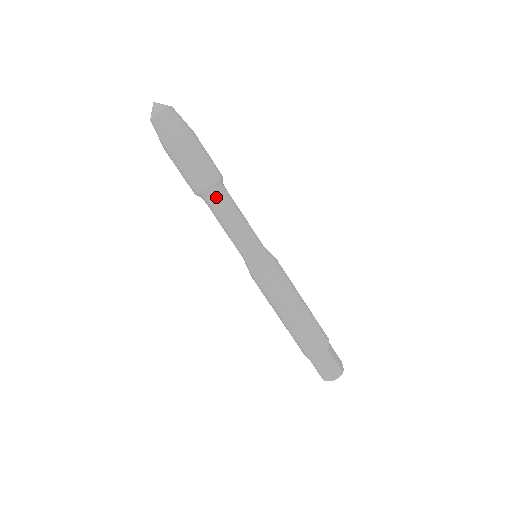
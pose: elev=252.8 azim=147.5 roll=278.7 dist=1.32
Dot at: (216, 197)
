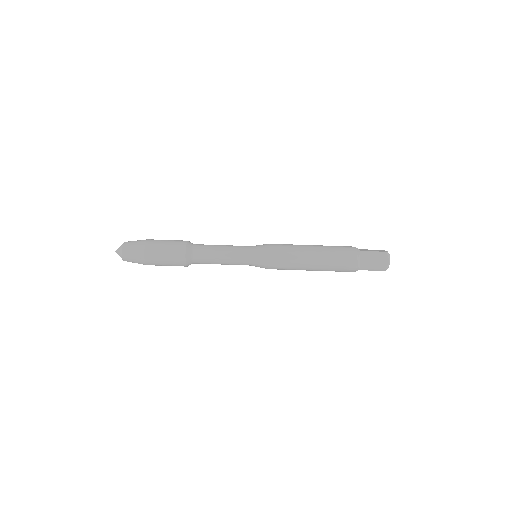
Dot at: (196, 253)
